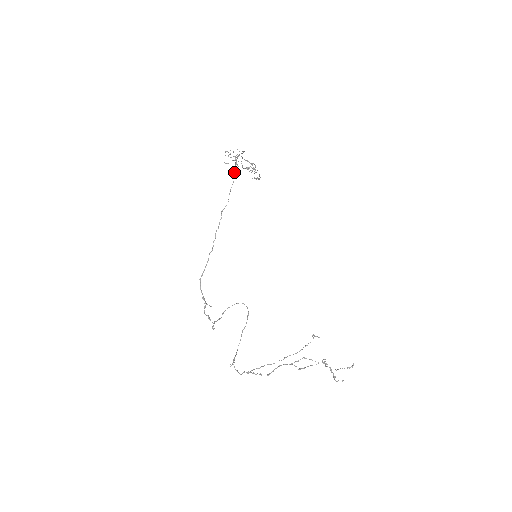
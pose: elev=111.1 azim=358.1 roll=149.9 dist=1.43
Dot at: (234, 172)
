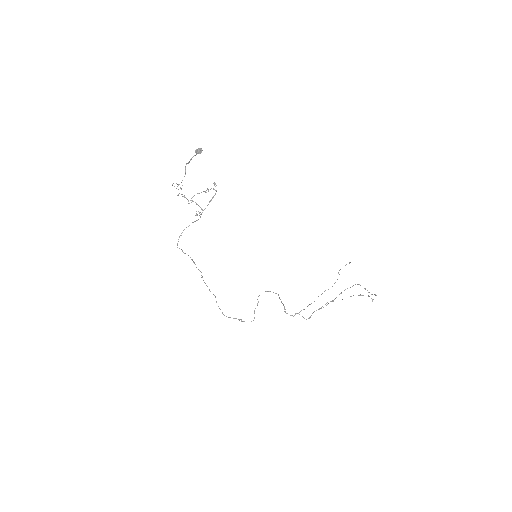
Dot at: occluded
